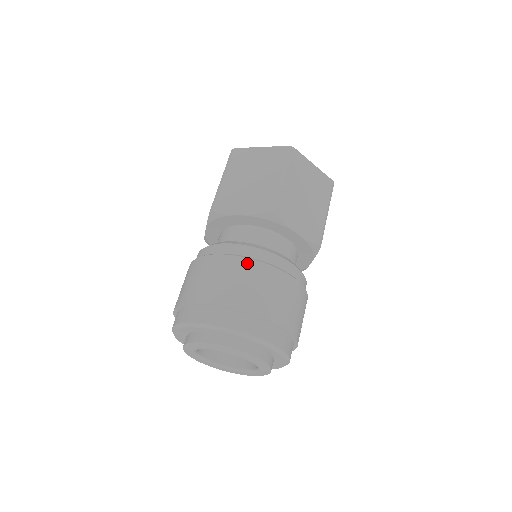
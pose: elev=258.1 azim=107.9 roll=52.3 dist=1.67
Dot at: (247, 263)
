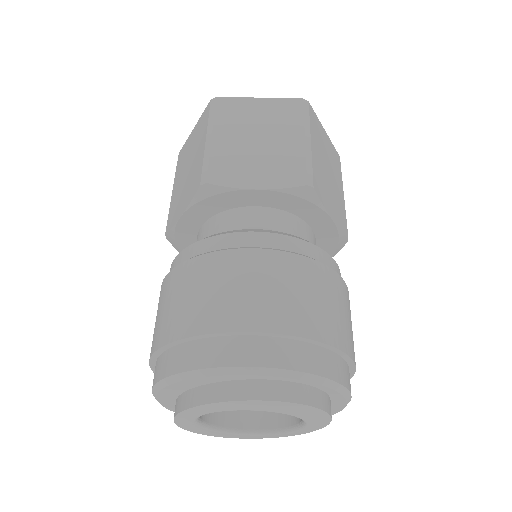
Dot at: (293, 261)
